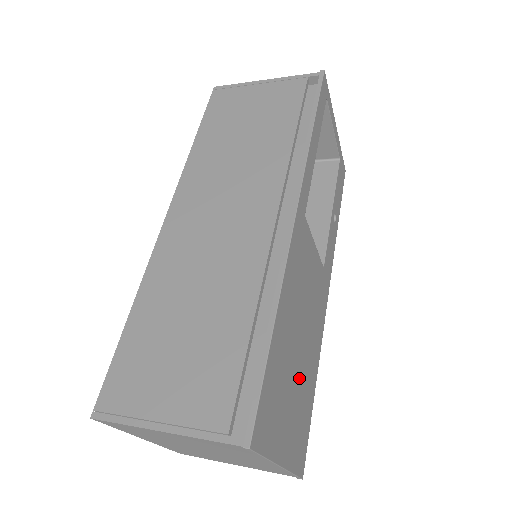
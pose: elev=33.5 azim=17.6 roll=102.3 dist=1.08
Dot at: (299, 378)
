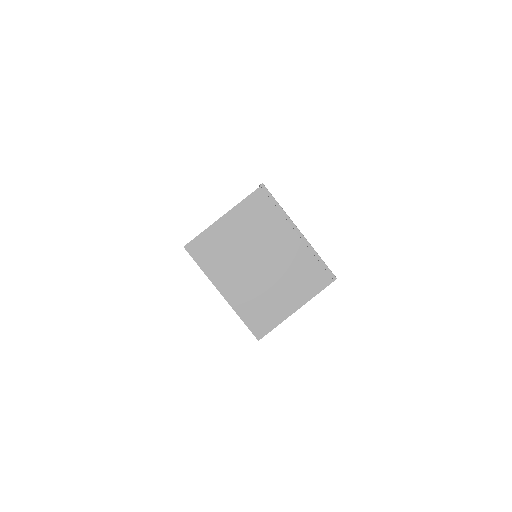
Dot at: occluded
